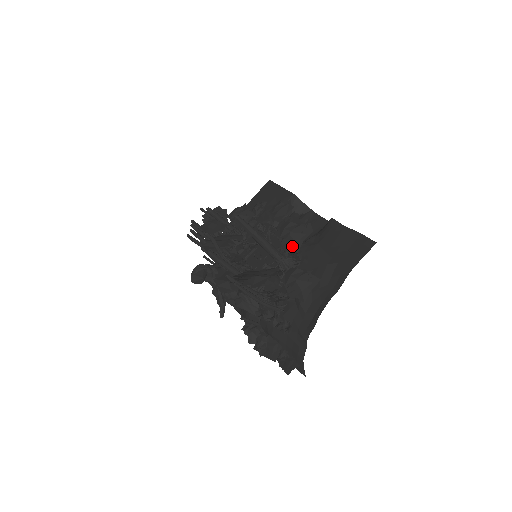
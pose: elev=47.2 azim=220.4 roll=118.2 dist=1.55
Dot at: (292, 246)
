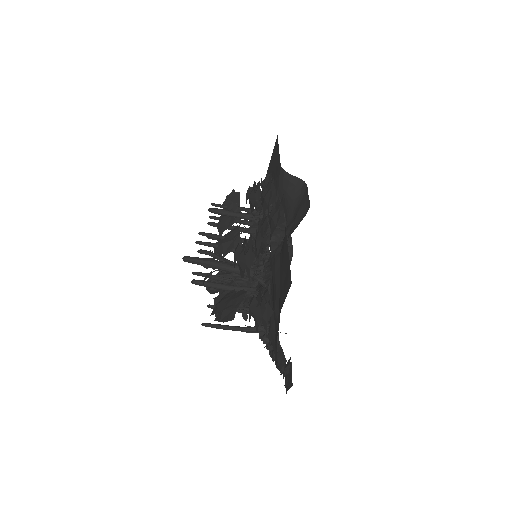
Dot at: occluded
